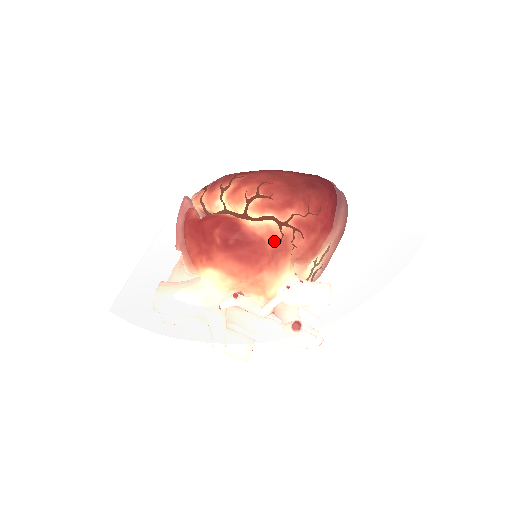
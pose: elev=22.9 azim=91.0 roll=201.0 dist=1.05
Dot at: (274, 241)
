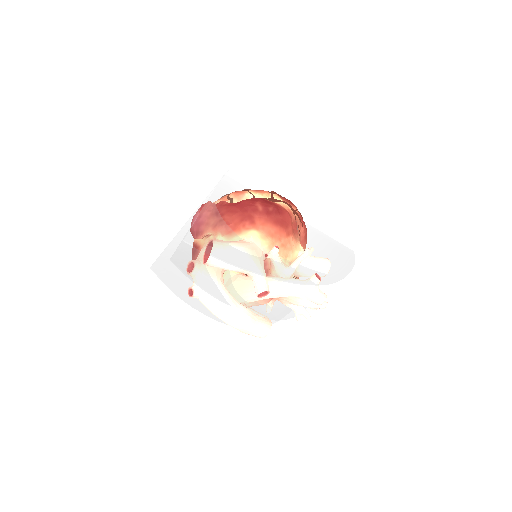
Dot at: (292, 219)
